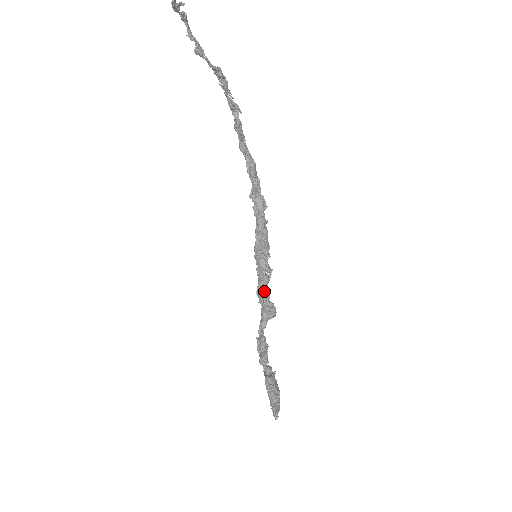
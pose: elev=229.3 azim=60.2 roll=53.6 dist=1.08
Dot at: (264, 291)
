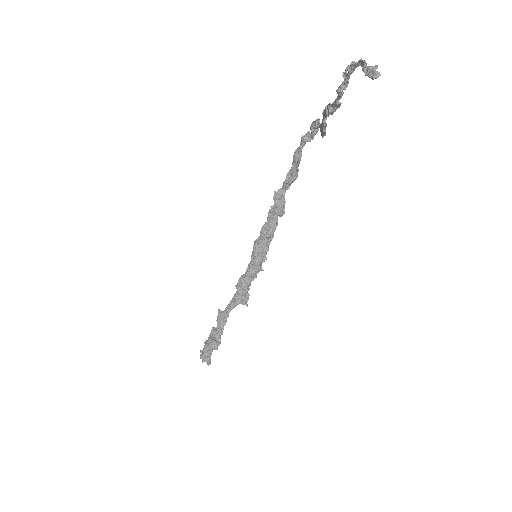
Dot at: (248, 286)
